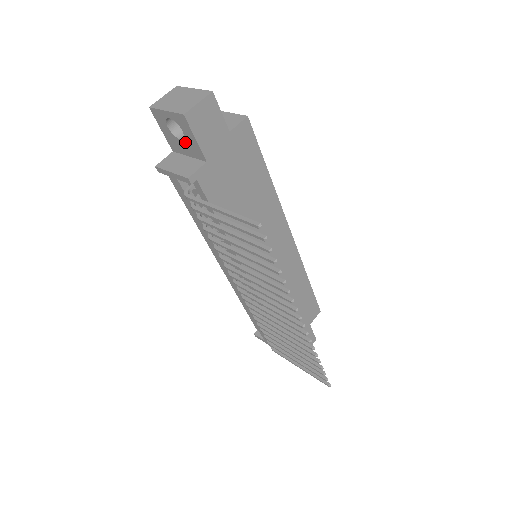
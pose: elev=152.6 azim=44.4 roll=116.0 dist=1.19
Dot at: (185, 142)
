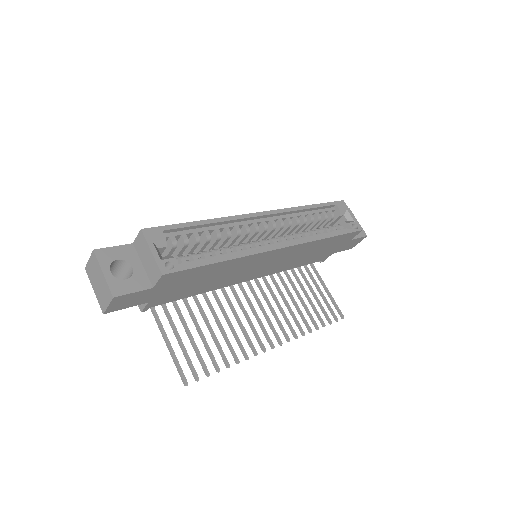
Dot at: occluded
